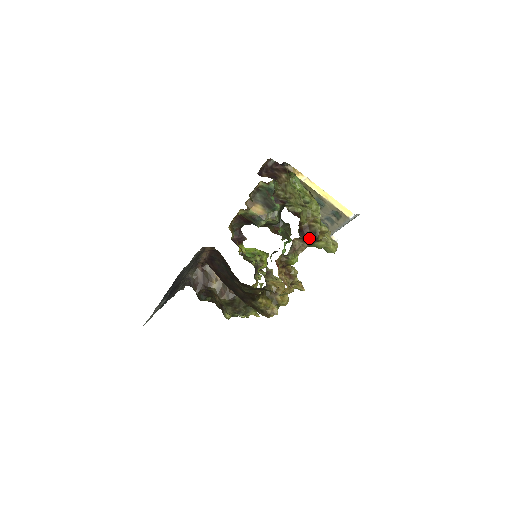
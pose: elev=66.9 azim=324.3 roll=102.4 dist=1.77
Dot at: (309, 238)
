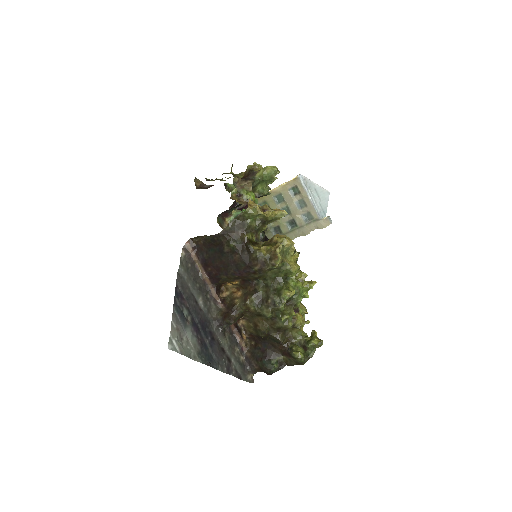
Dot at: (249, 177)
